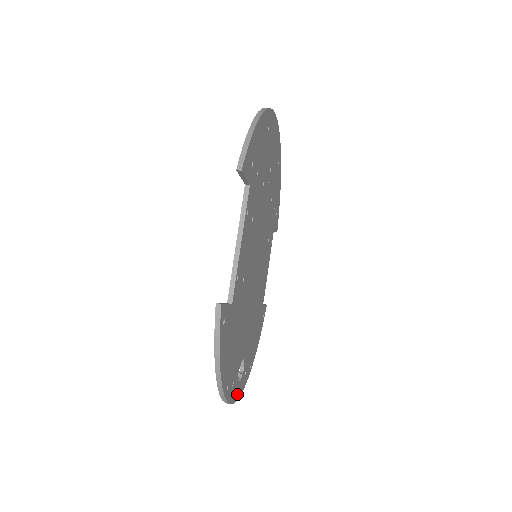
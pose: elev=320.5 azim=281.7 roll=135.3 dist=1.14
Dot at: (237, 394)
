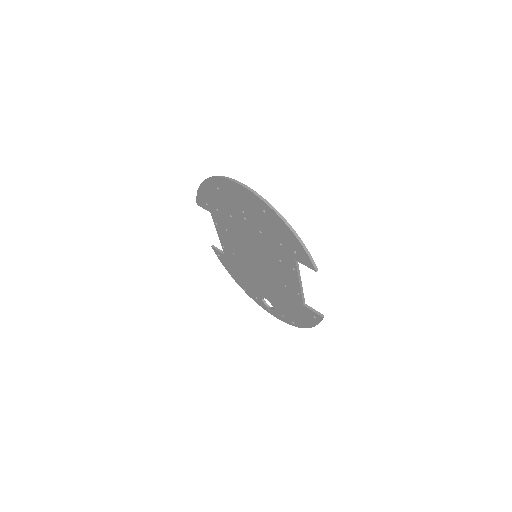
Dot at: occluded
